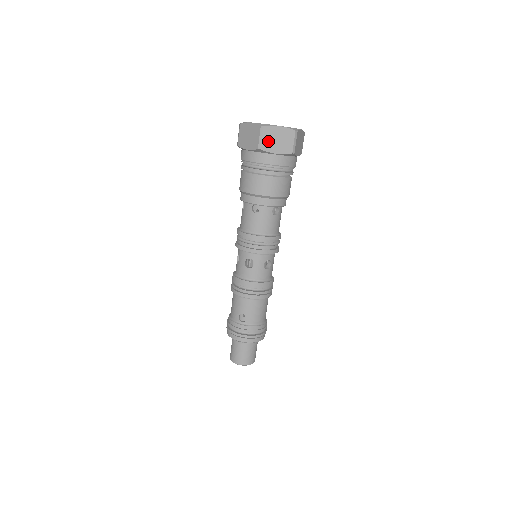
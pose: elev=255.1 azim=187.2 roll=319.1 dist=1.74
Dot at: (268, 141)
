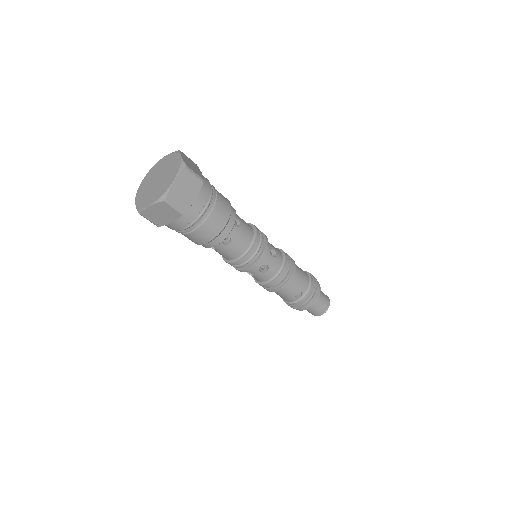
Dot at: (181, 201)
